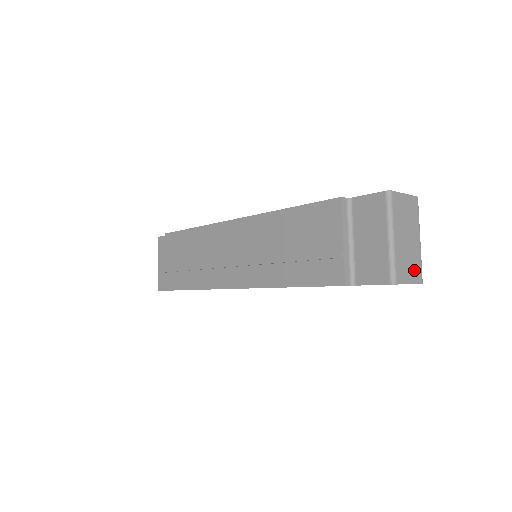
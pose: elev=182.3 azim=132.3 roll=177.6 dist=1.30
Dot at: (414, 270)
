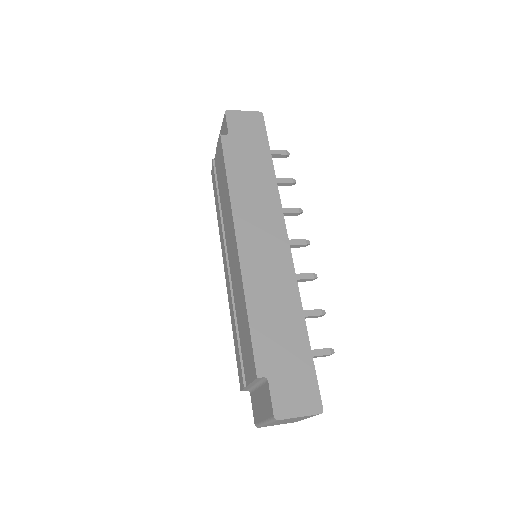
Dot at: occluded
